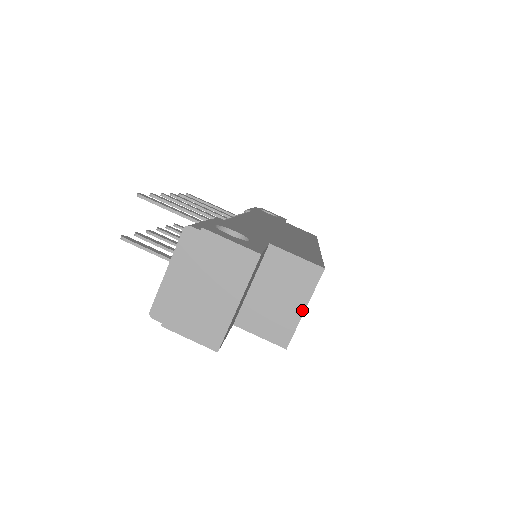
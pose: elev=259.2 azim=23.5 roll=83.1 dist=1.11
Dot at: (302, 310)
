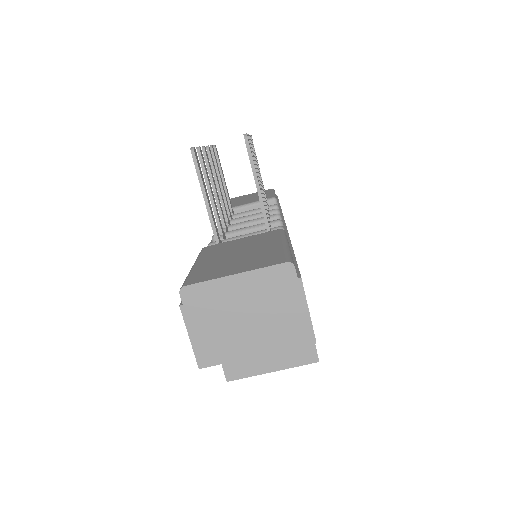
Dot at: (270, 370)
